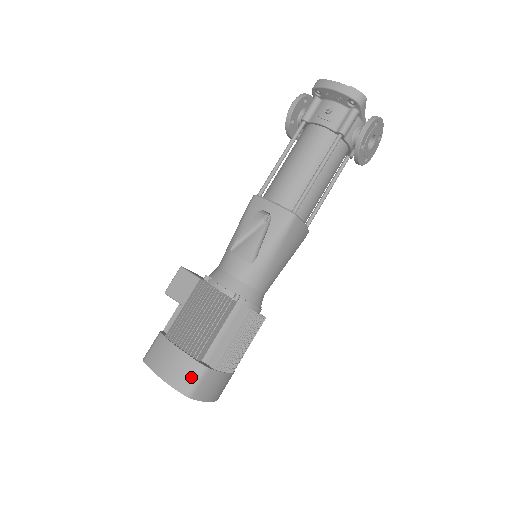
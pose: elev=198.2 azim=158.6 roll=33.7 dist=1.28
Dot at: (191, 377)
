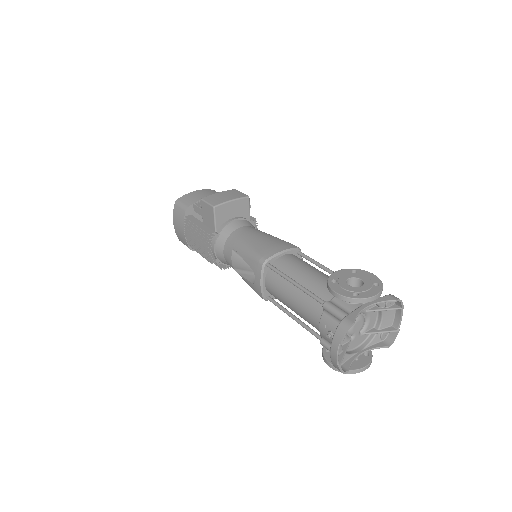
Dot at: (183, 243)
